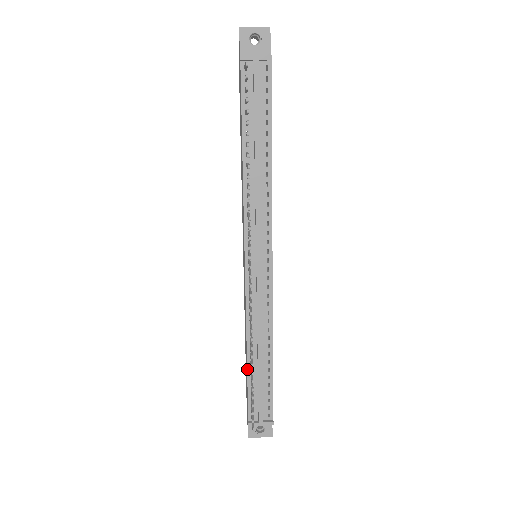
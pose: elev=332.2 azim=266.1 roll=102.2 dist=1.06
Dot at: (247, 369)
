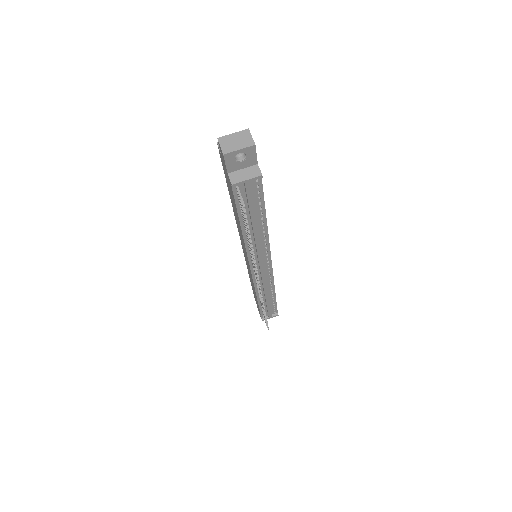
Dot at: (258, 304)
